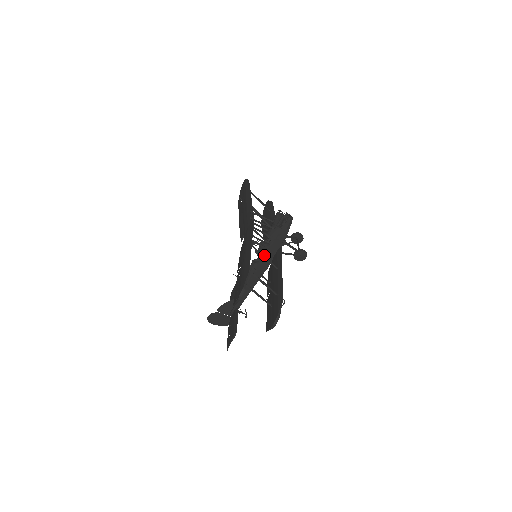
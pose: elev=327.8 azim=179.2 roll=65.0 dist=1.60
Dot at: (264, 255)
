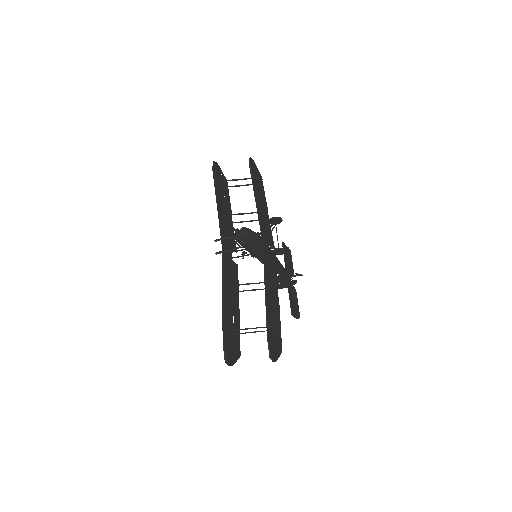
Dot at: occluded
